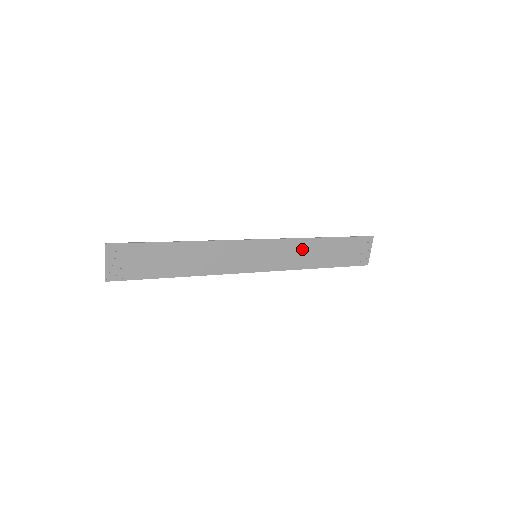
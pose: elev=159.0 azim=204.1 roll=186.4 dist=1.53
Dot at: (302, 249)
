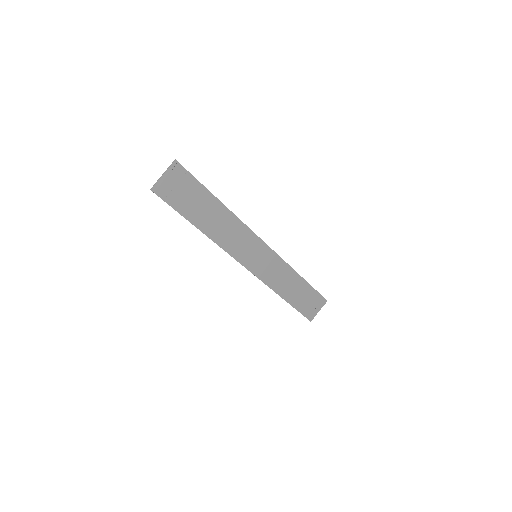
Dot at: (285, 275)
